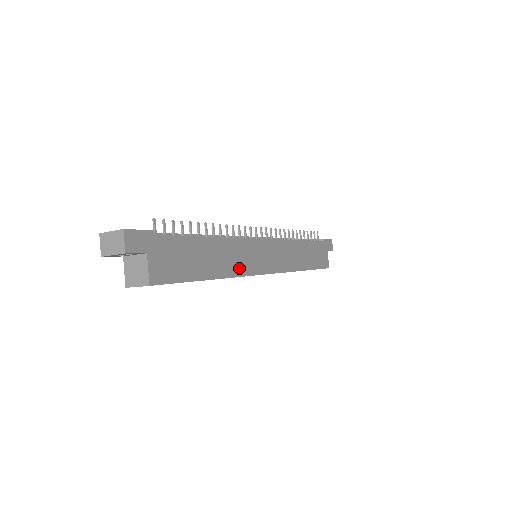
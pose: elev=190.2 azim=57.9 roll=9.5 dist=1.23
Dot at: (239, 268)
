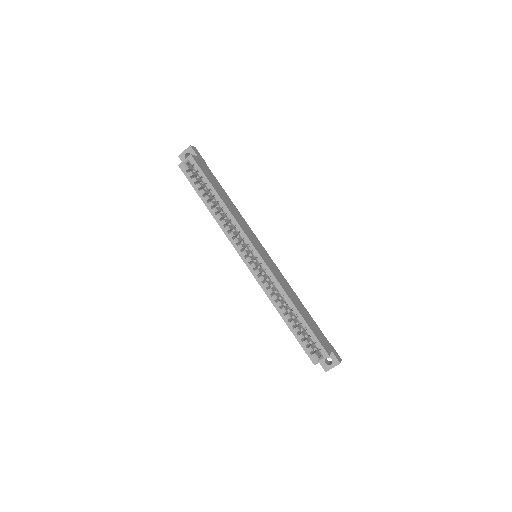
Dot at: (239, 222)
